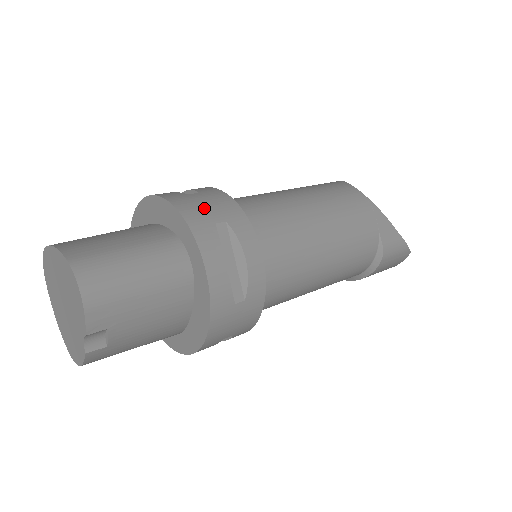
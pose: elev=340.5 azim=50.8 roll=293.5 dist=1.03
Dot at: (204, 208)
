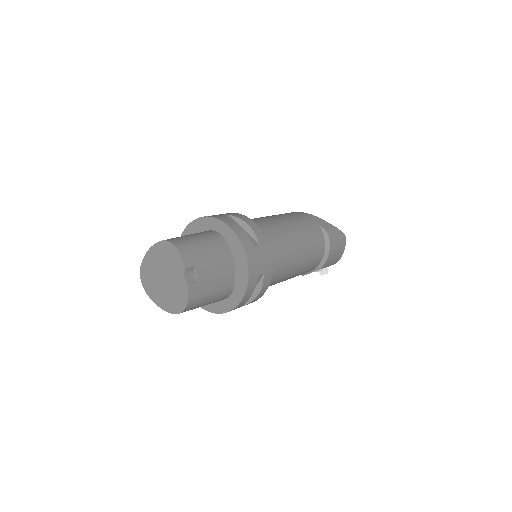
Dot at: occluded
